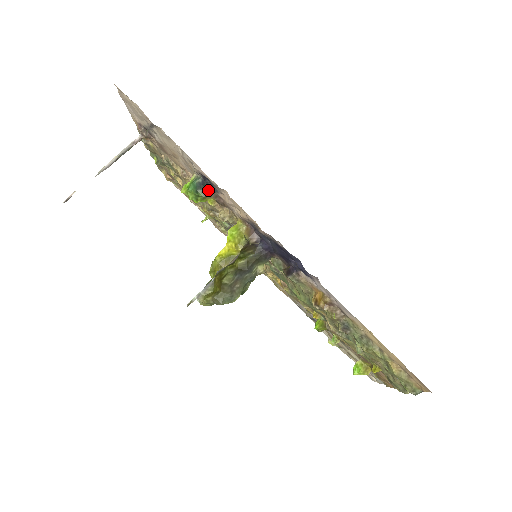
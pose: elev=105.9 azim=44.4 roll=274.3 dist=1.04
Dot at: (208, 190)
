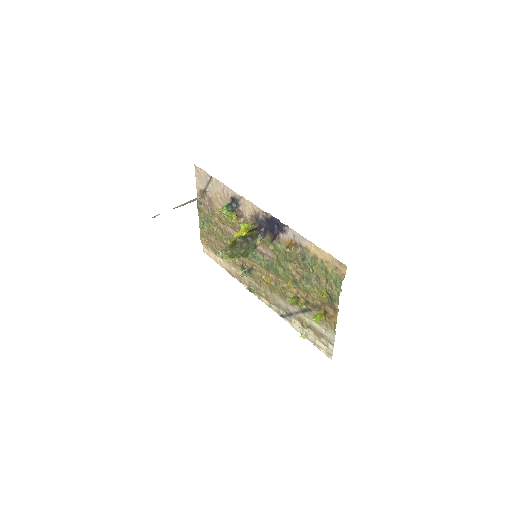
Dot at: (234, 207)
